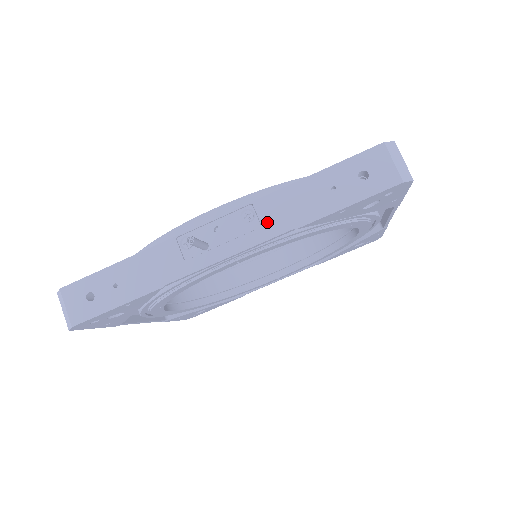
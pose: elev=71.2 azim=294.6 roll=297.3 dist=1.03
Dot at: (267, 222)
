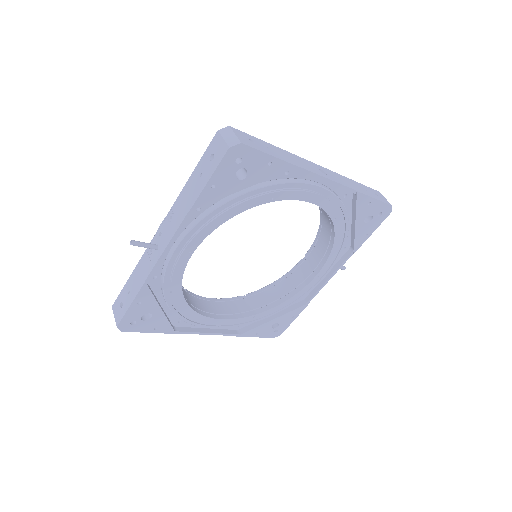
Dot at: (178, 215)
